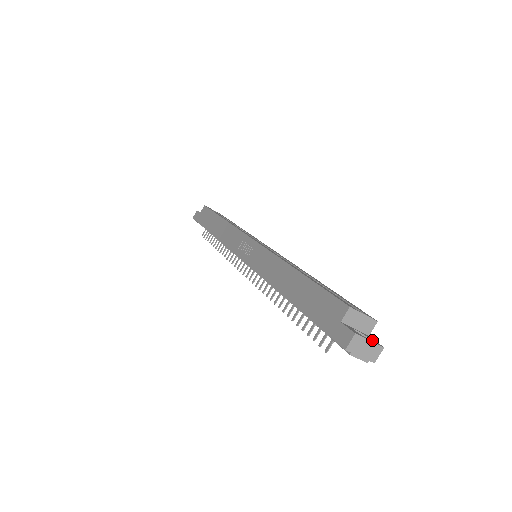
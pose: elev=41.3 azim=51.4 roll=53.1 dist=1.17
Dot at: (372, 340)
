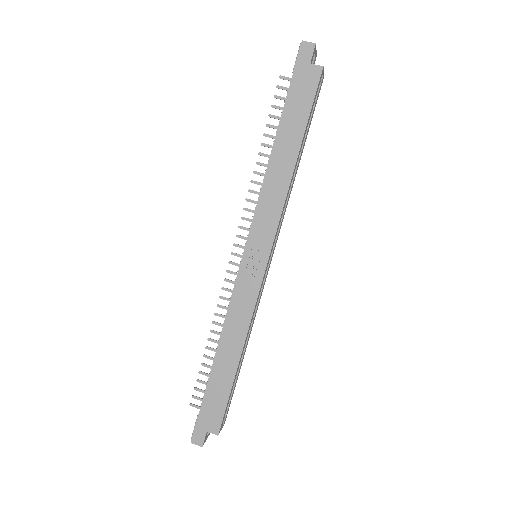
Dot at: occluded
